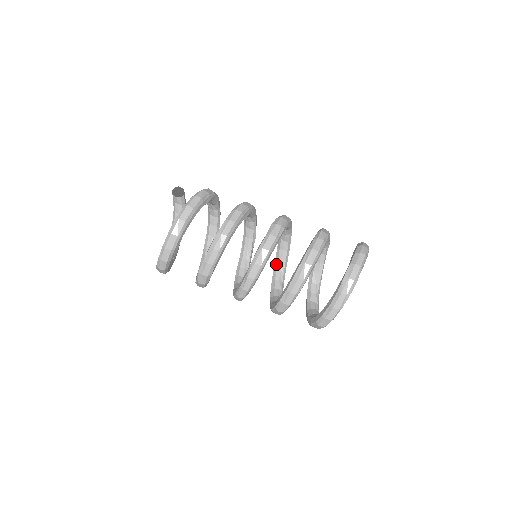
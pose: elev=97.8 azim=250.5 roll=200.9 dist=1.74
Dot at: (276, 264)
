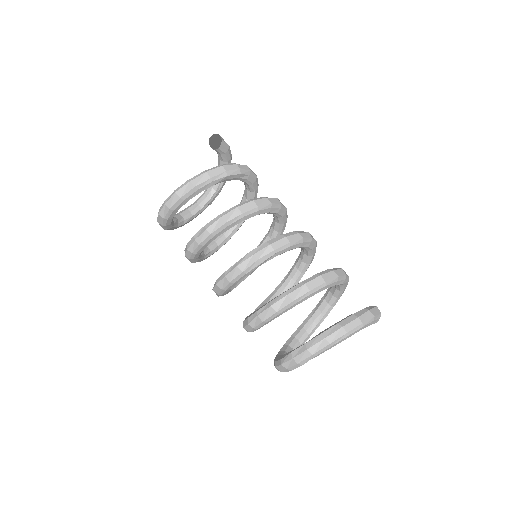
Dot at: (297, 260)
